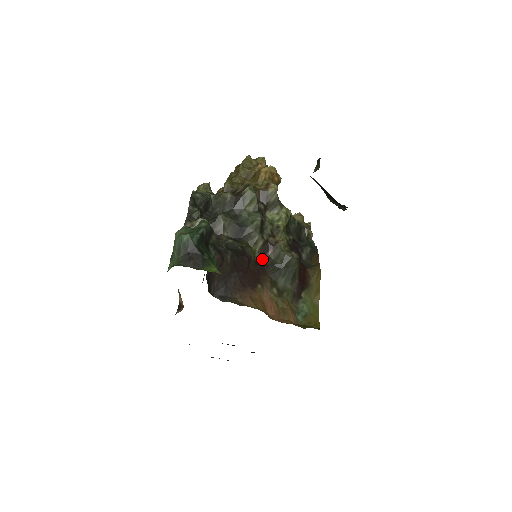
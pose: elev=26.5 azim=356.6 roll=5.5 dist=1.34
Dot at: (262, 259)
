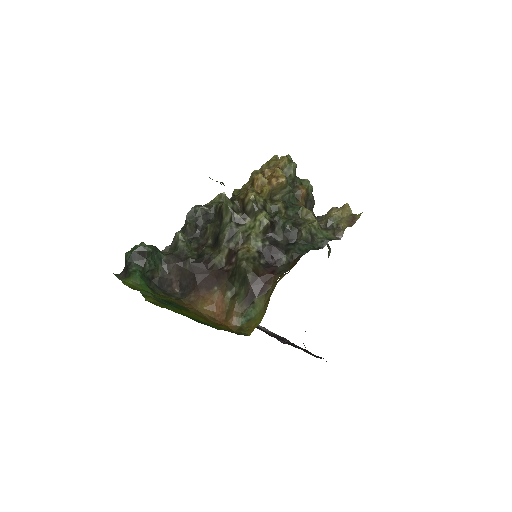
Dot at: (229, 264)
